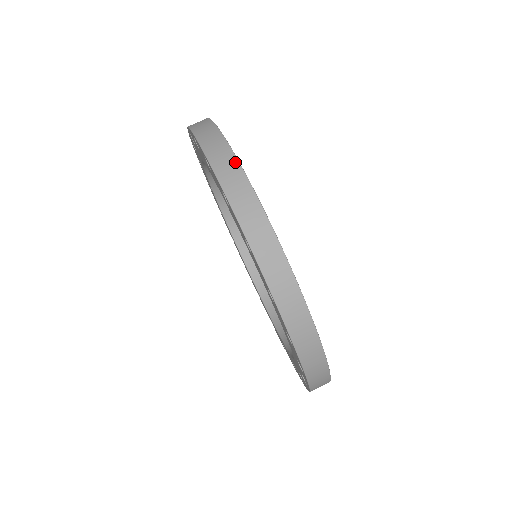
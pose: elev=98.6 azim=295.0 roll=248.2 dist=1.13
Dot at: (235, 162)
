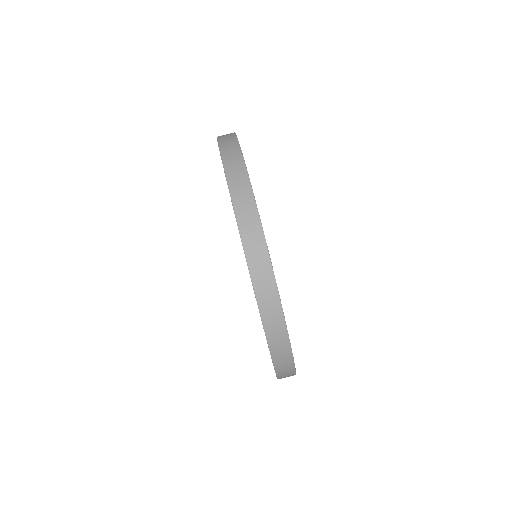
Dot at: (233, 134)
